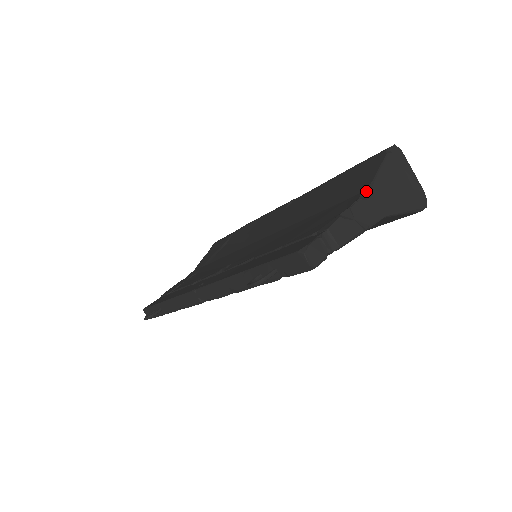
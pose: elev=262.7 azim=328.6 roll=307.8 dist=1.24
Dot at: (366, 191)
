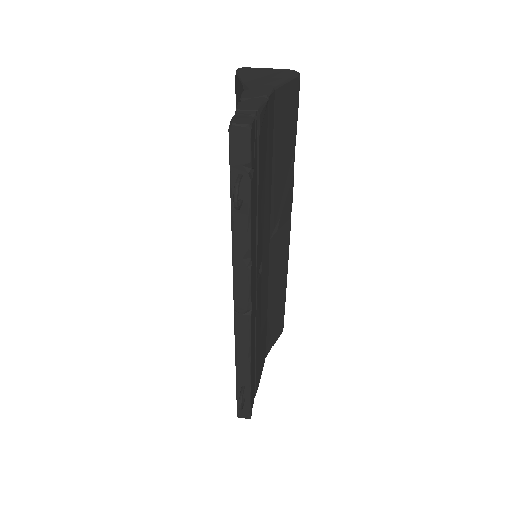
Dot at: (244, 90)
